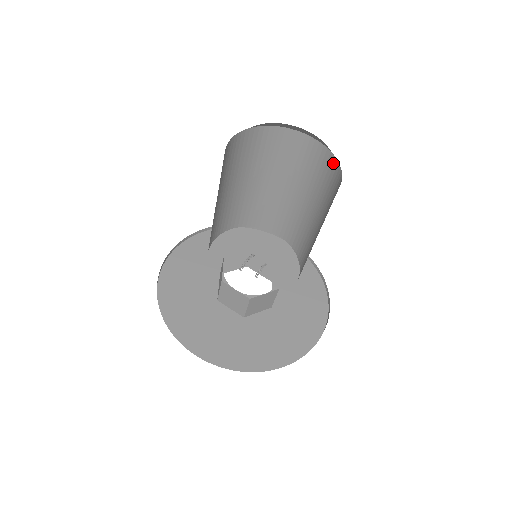
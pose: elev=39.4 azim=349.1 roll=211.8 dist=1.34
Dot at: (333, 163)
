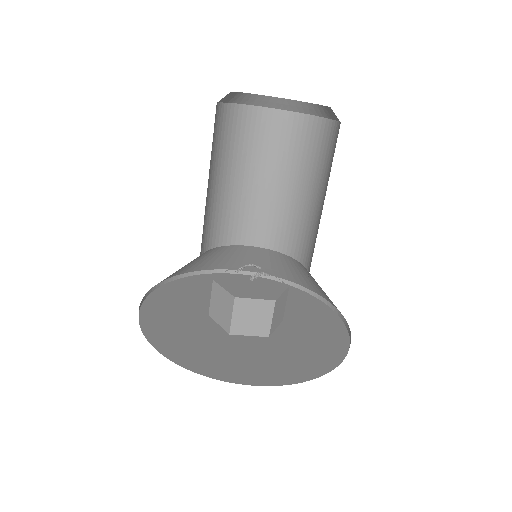
Dot at: (338, 130)
